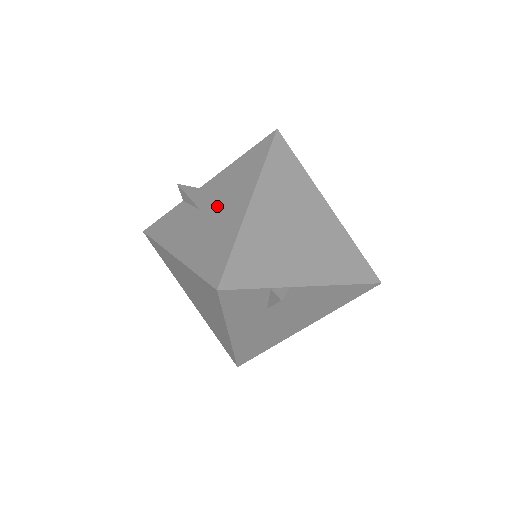
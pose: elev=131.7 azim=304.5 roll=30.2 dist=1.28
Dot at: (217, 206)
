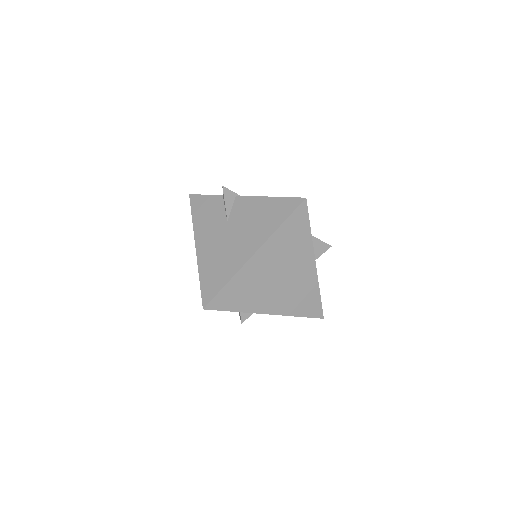
Dot at: (237, 232)
